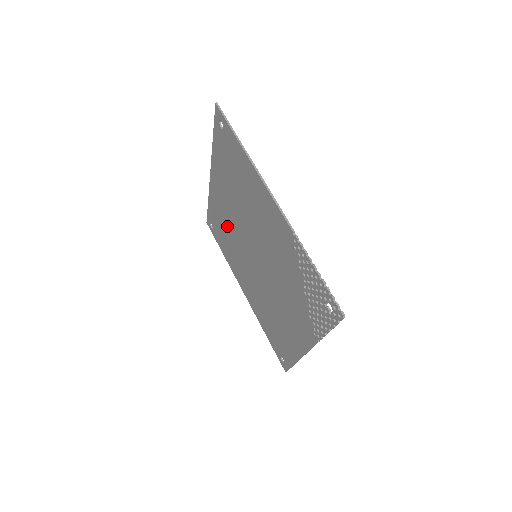
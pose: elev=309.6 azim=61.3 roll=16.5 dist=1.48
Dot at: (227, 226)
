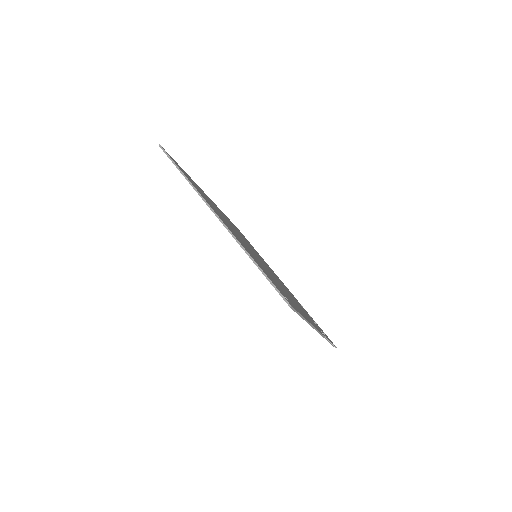
Dot at: occluded
